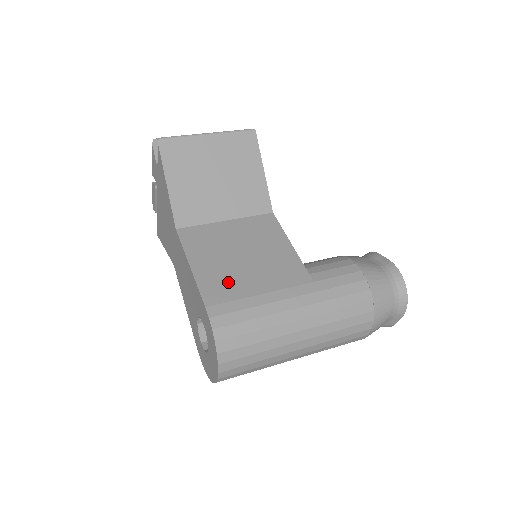
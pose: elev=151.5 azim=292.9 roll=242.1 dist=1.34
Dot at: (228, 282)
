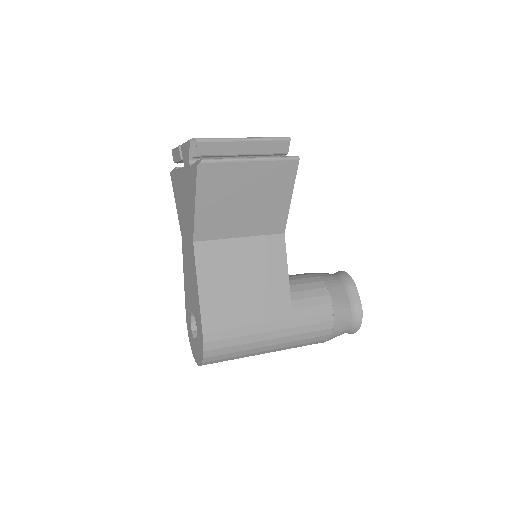
Dot at: (226, 310)
